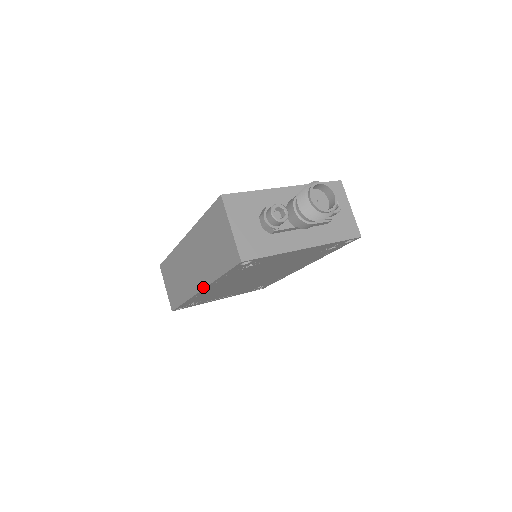
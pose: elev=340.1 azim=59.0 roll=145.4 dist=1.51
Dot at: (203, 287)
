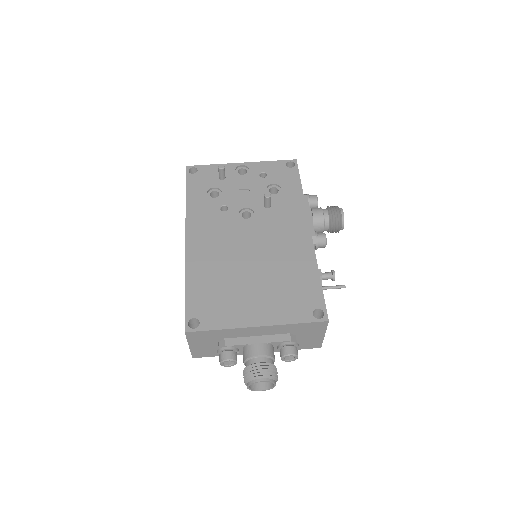
Dot at: occluded
